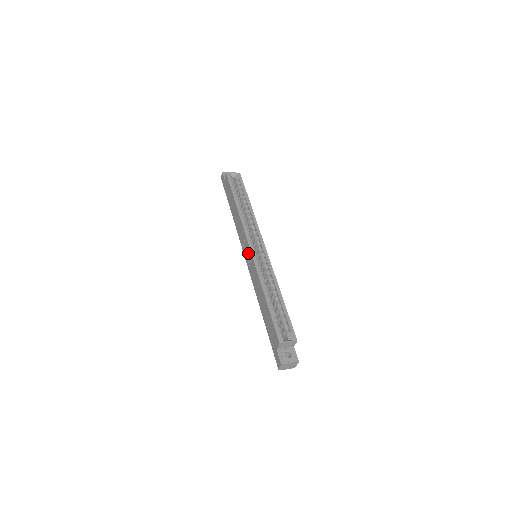
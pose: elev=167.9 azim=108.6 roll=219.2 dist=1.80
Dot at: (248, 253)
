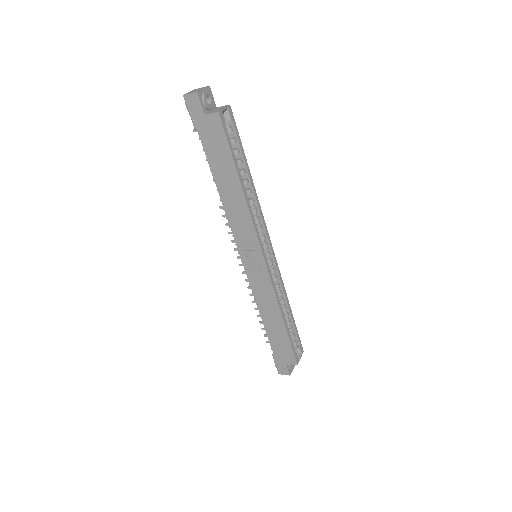
Dot at: (256, 261)
